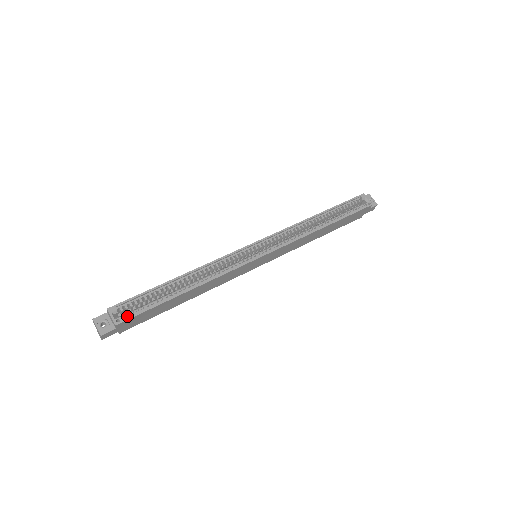
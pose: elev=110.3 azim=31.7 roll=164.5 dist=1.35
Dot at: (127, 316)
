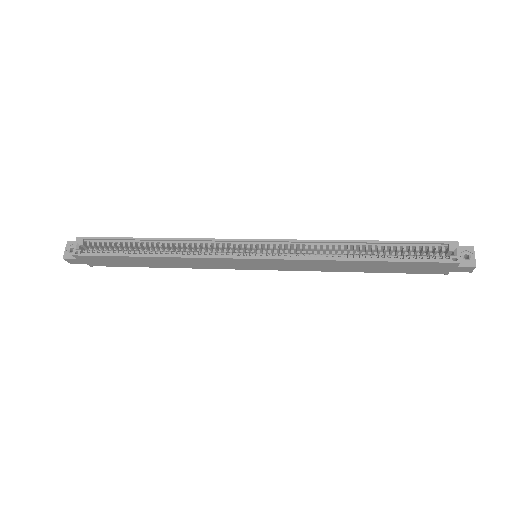
Dot at: occluded
